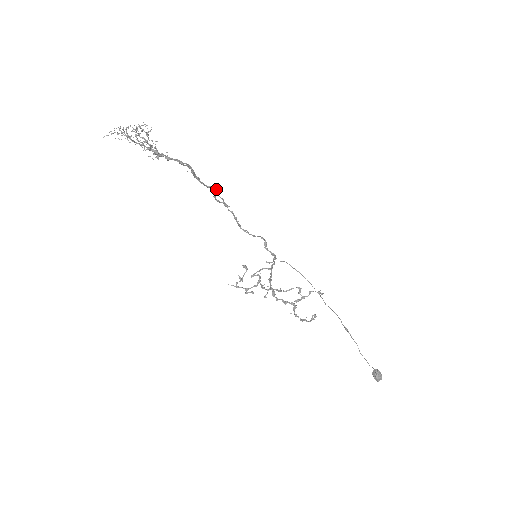
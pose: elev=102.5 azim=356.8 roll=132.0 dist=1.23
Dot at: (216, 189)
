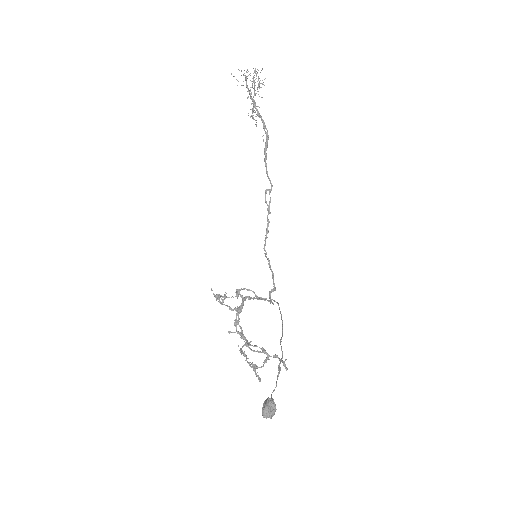
Dot at: occluded
